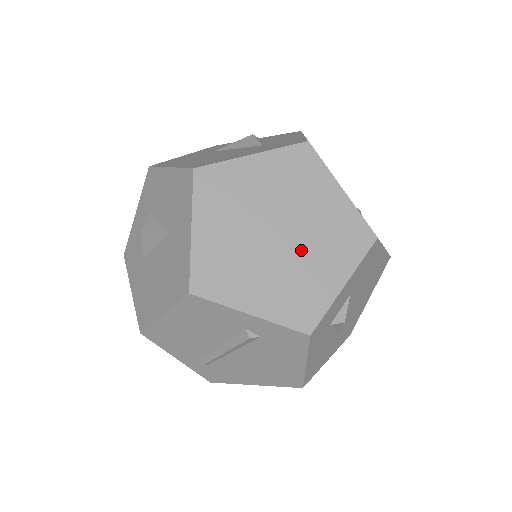
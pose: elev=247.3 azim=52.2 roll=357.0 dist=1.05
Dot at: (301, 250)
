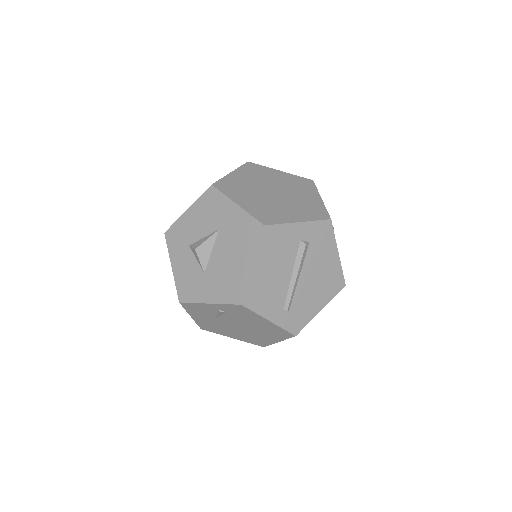
Dot at: (290, 194)
